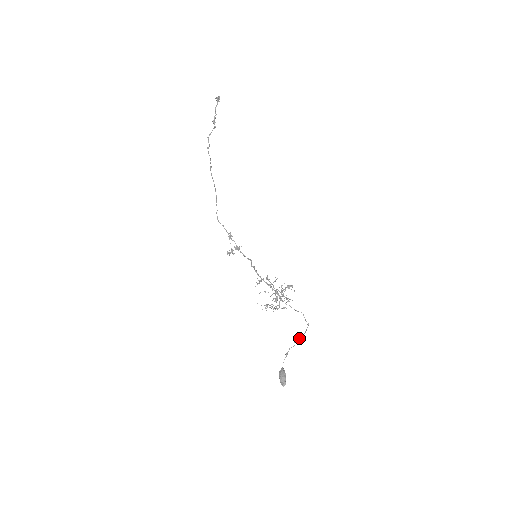
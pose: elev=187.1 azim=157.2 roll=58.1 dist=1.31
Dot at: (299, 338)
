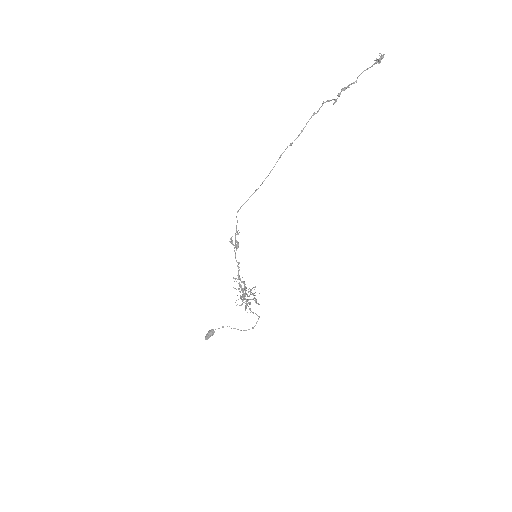
Dot at: (238, 329)
